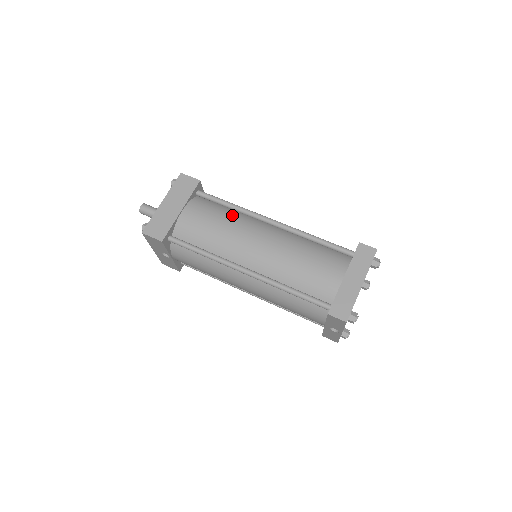
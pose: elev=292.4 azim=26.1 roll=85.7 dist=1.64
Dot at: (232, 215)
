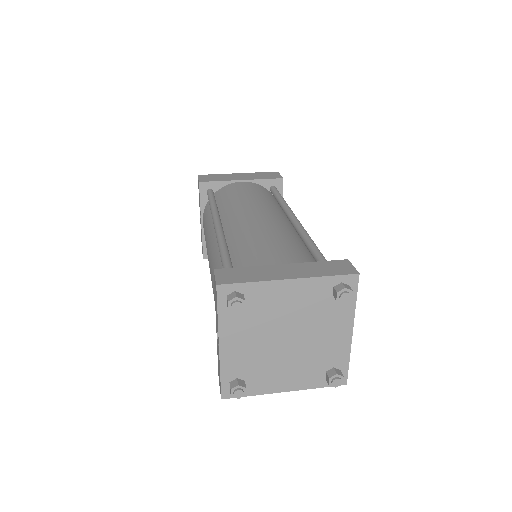
Dot at: (271, 202)
